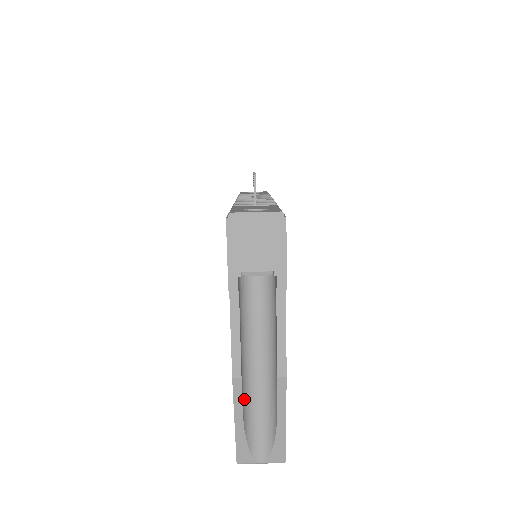
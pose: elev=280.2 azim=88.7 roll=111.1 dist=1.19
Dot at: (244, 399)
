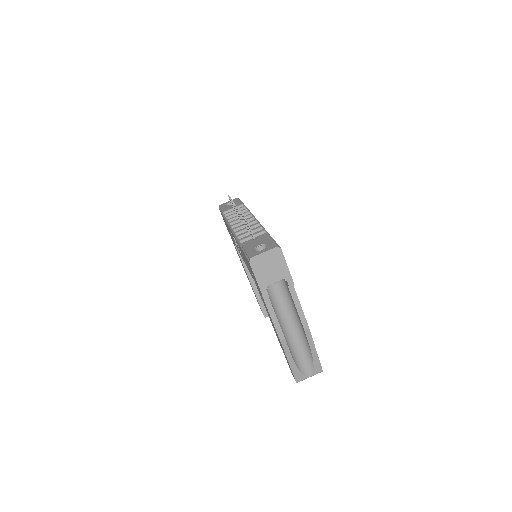
Dot at: (289, 348)
